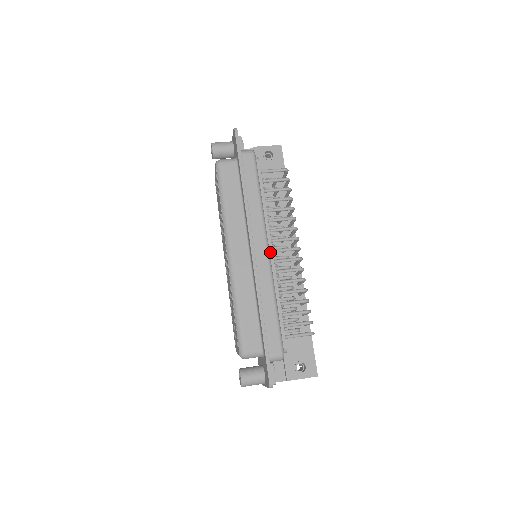
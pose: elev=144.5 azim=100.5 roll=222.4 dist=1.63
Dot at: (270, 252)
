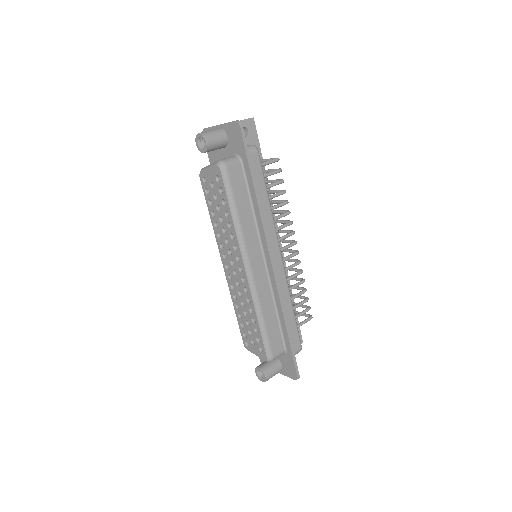
Dot at: occluded
